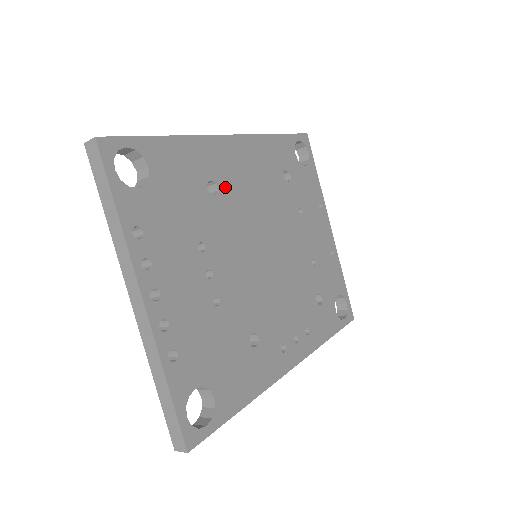
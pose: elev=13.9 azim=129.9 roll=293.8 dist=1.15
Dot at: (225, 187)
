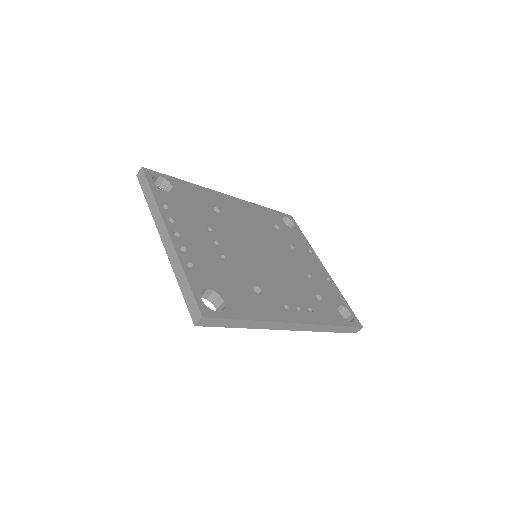
Dot at: (226, 213)
